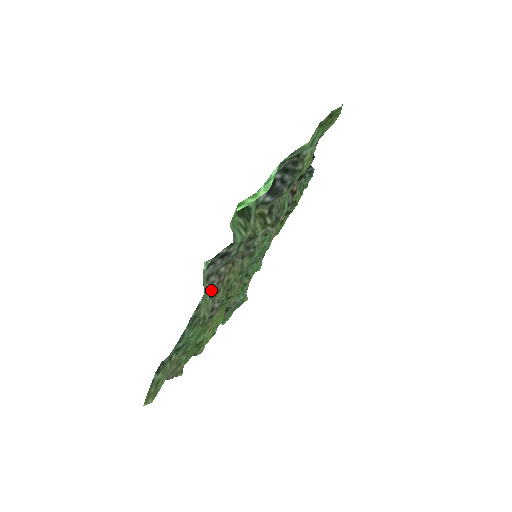
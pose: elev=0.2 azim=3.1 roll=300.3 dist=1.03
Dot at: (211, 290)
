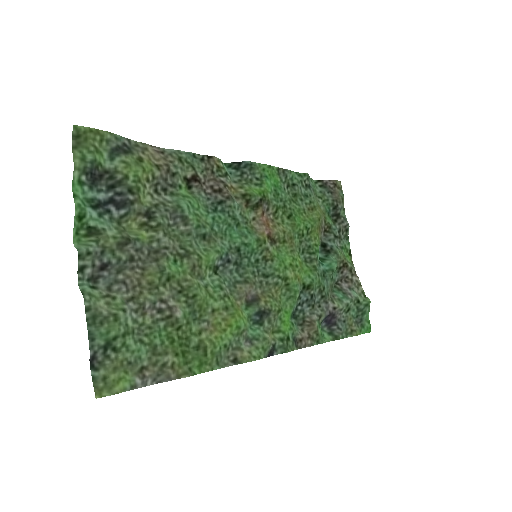
Dot at: (125, 296)
